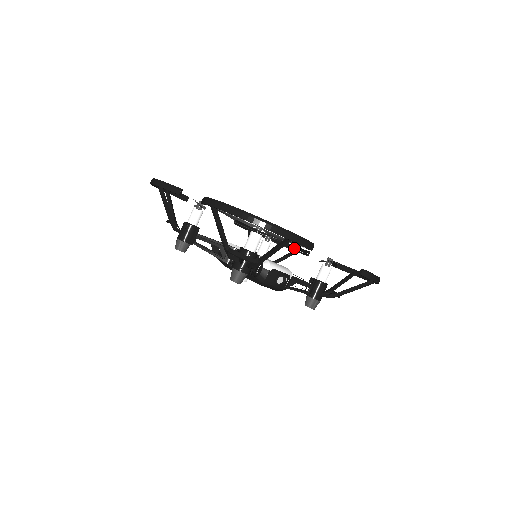
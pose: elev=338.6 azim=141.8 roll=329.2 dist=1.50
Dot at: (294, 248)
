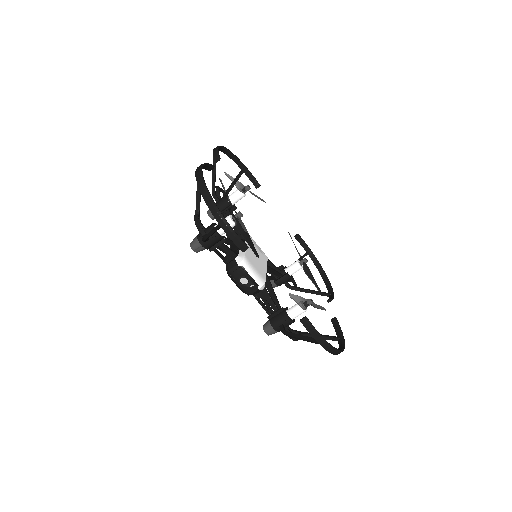
Dot at: (317, 285)
